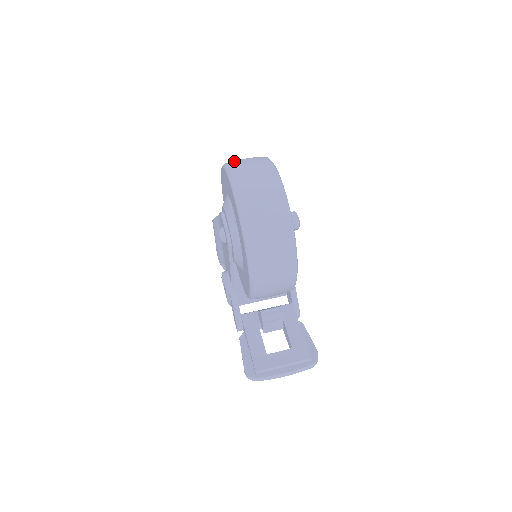
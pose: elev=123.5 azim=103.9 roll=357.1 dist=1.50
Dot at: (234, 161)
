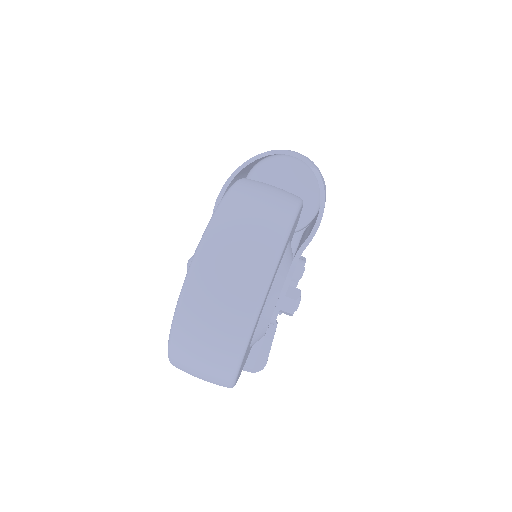
Dot at: (221, 239)
